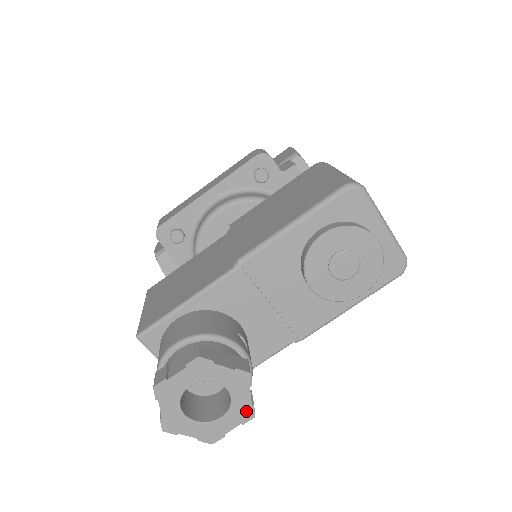
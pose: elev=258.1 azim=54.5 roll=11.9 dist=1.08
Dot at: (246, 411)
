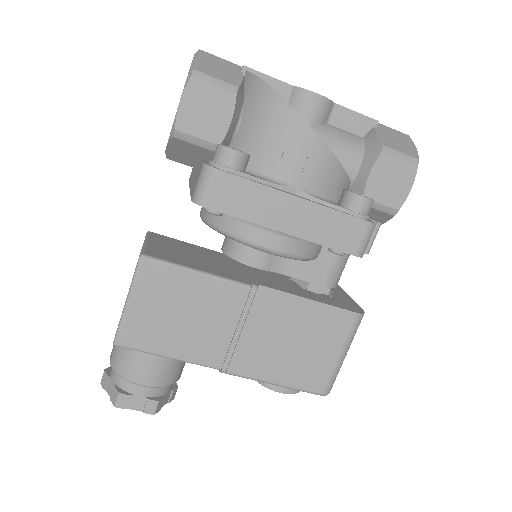
Dot at: occluded
